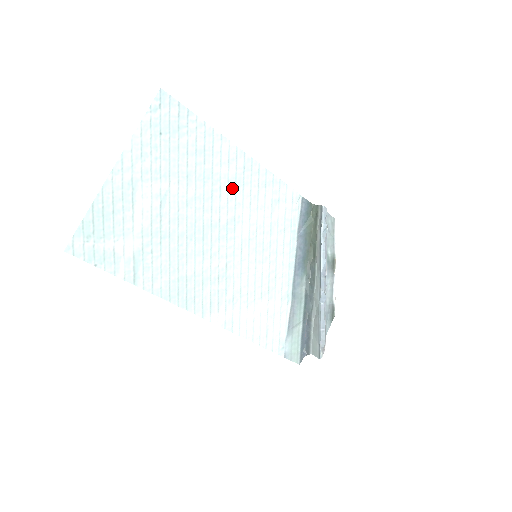
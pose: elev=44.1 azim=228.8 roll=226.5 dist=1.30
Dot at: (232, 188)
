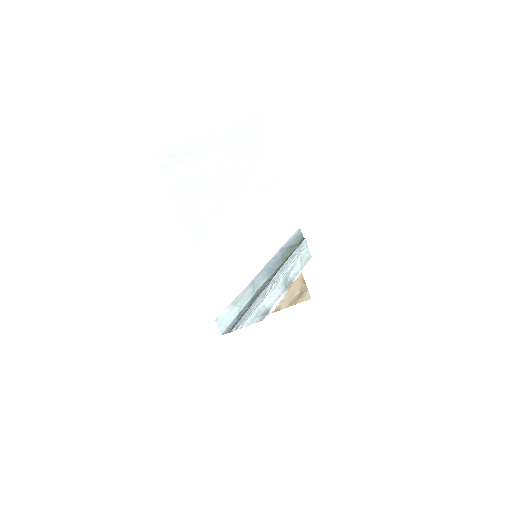
Dot at: (259, 188)
